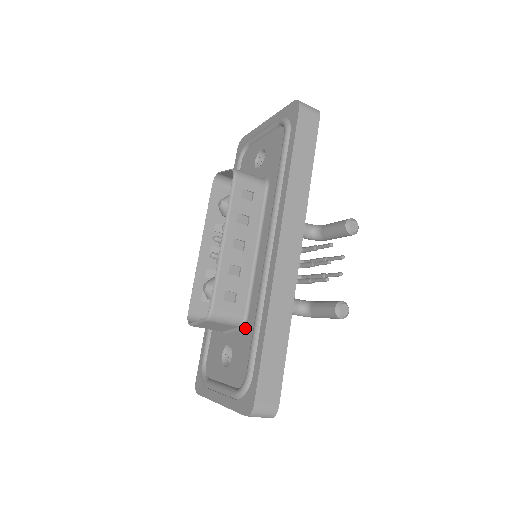
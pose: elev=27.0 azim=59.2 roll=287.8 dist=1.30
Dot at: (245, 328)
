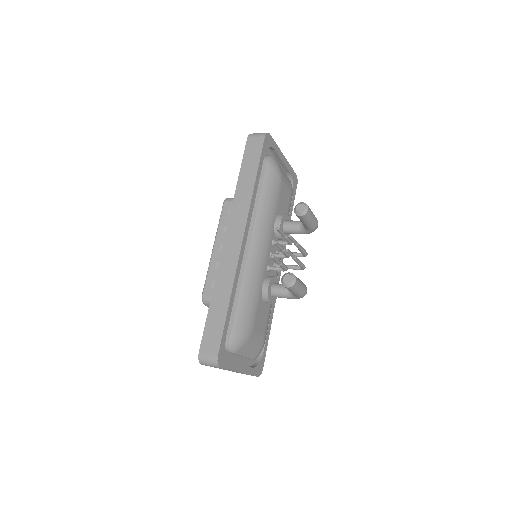
Dot at: occluded
